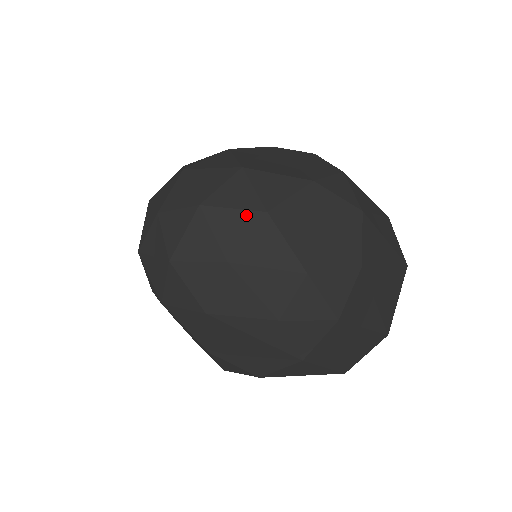
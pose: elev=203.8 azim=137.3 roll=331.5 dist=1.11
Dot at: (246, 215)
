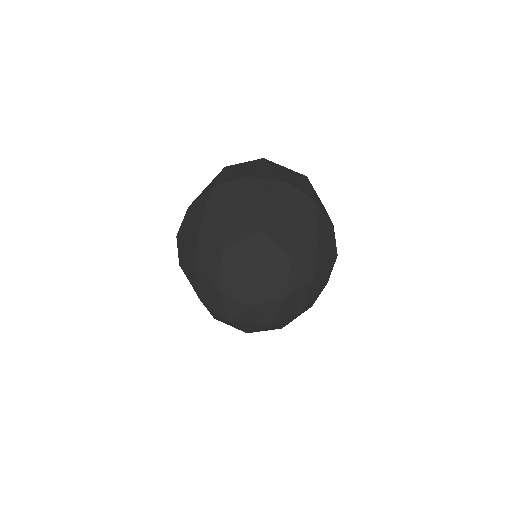
Dot at: (306, 285)
